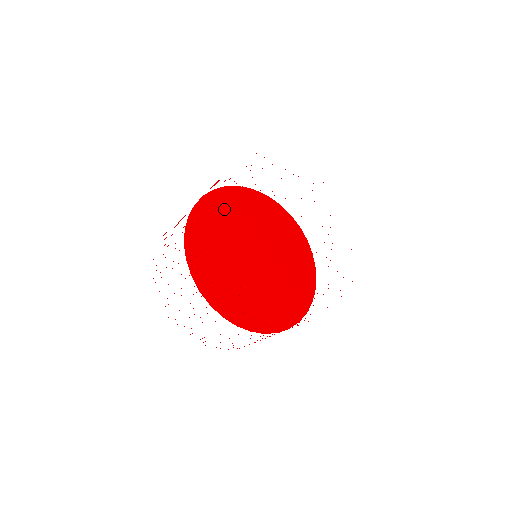
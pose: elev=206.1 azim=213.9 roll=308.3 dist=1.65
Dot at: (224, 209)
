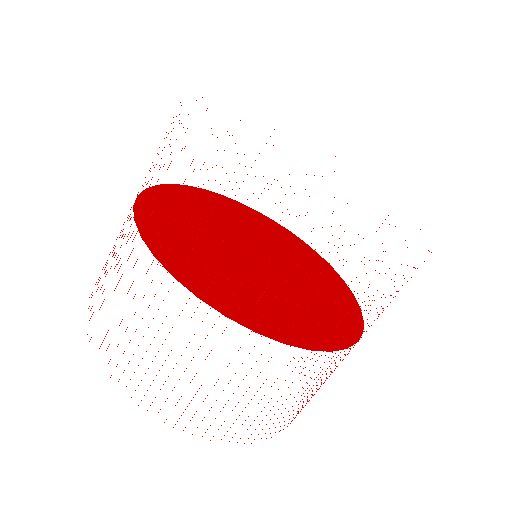
Dot at: (227, 209)
